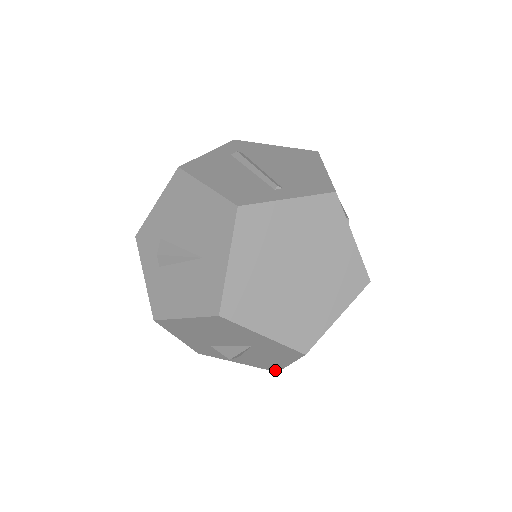
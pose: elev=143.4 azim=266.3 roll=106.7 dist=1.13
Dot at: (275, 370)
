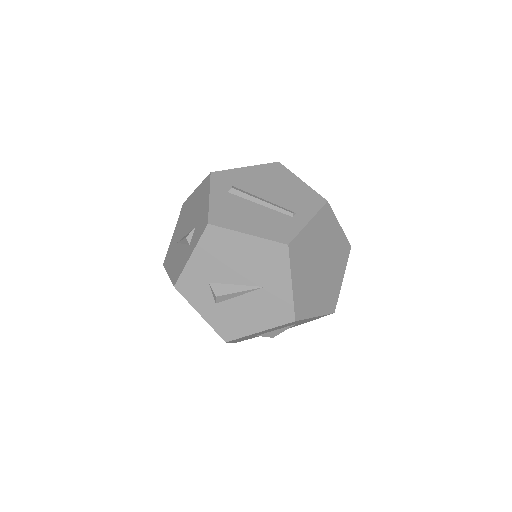
Dot at: occluded
